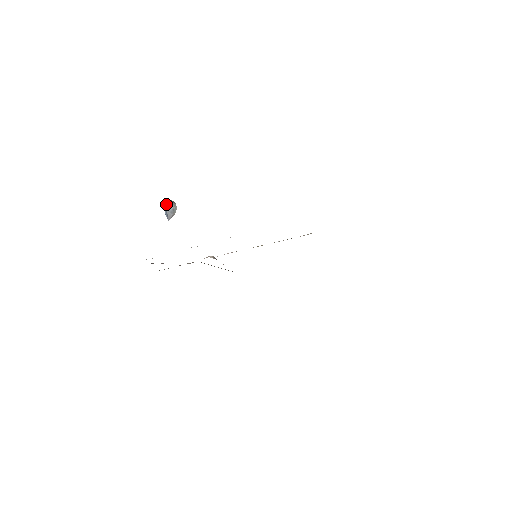
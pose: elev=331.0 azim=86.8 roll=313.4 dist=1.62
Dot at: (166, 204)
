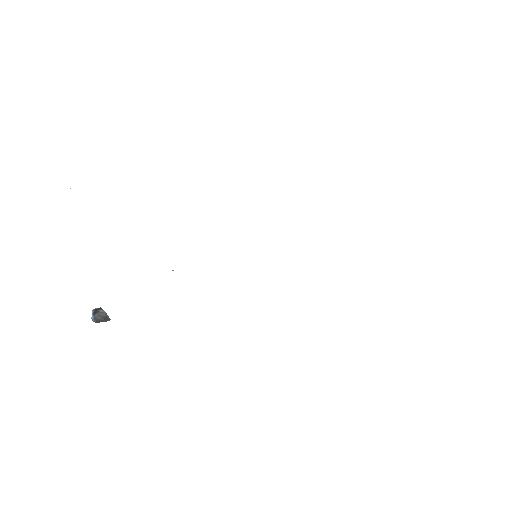
Dot at: (96, 311)
